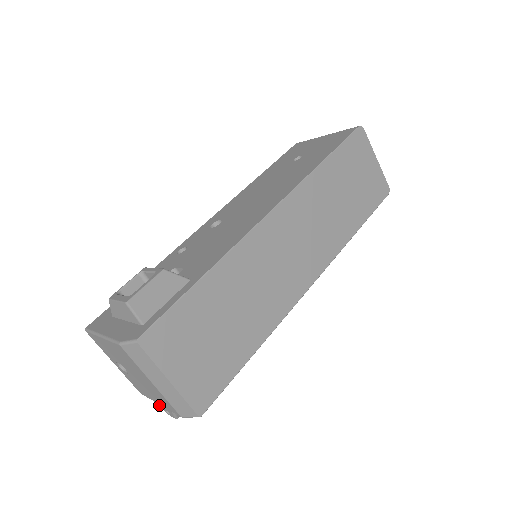
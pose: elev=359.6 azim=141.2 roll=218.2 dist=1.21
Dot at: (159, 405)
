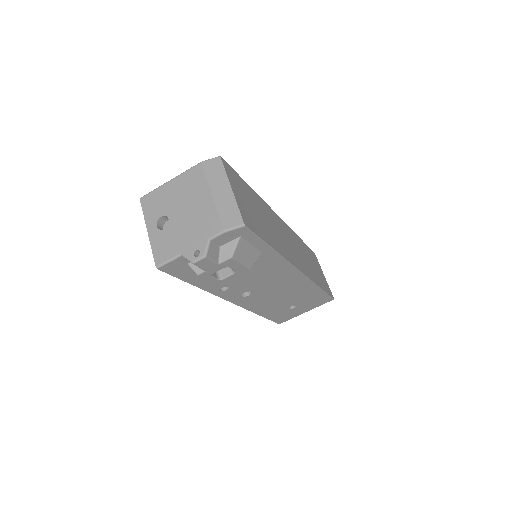
Dot at: (187, 252)
